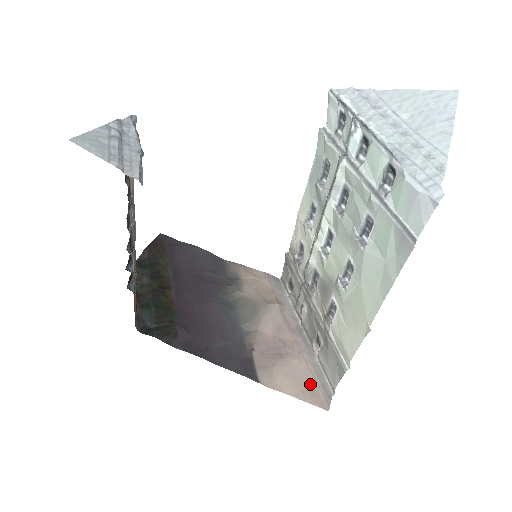
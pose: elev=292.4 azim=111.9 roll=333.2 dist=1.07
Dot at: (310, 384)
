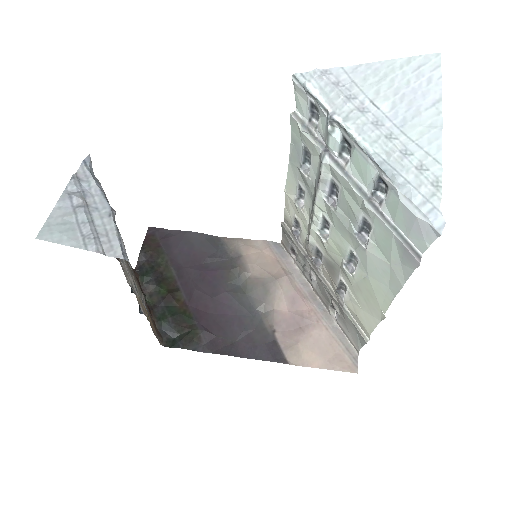
Dot at: (335, 351)
